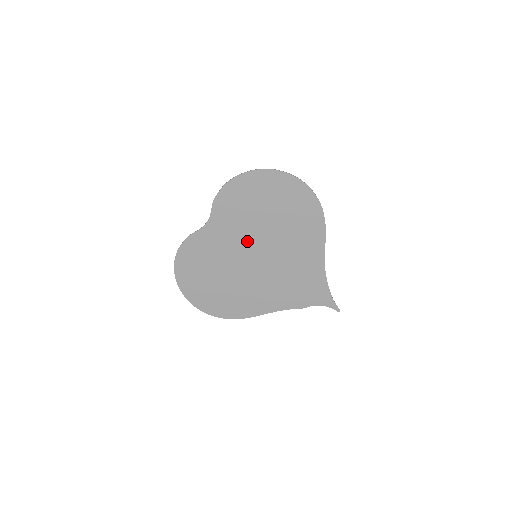
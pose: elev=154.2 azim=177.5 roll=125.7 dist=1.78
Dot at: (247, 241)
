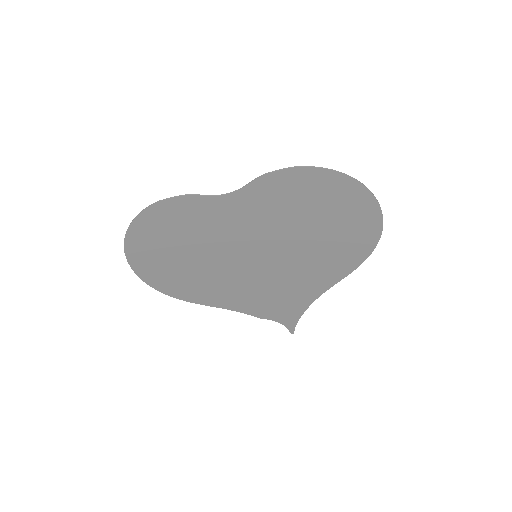
Dot at: (260, 238)
